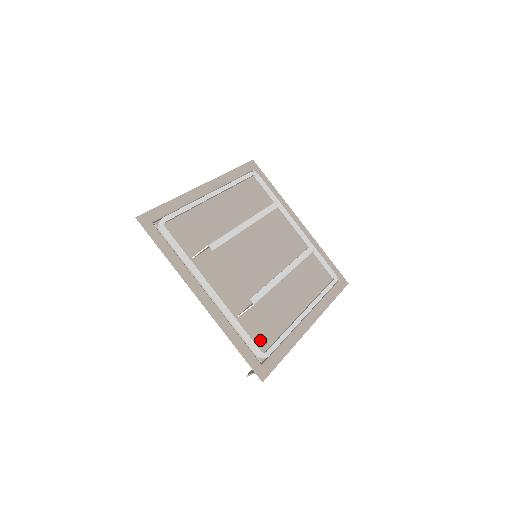
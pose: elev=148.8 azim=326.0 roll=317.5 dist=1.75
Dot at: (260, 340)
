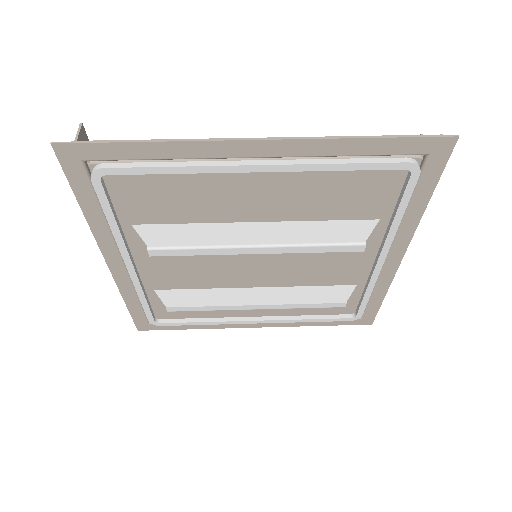
Dot at: (167, 312)
